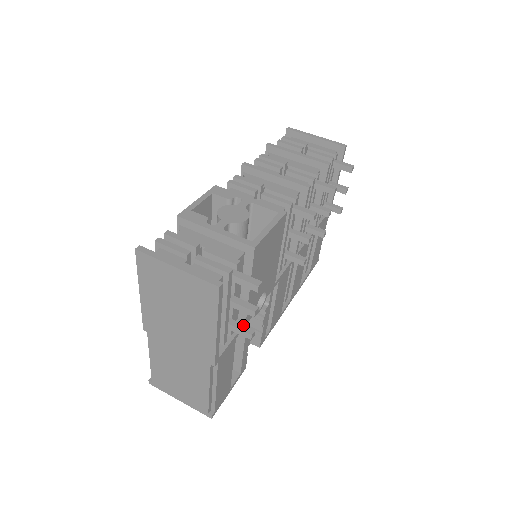
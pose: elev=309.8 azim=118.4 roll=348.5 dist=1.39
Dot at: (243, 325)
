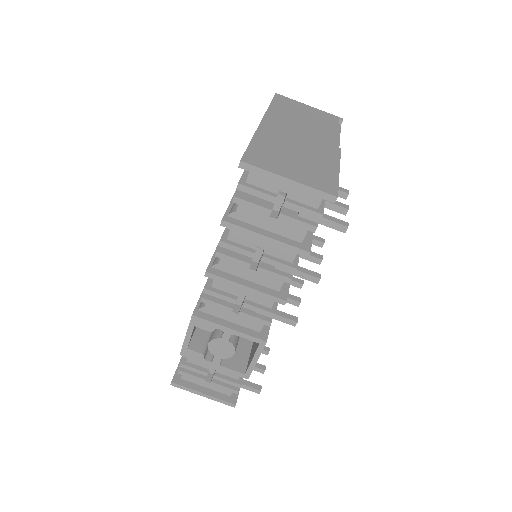
Dot at: occluded
